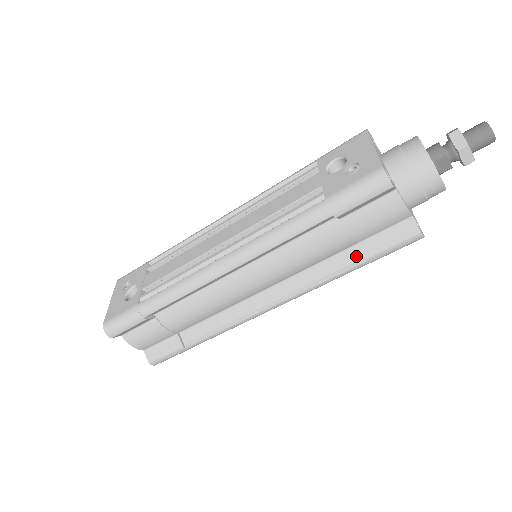
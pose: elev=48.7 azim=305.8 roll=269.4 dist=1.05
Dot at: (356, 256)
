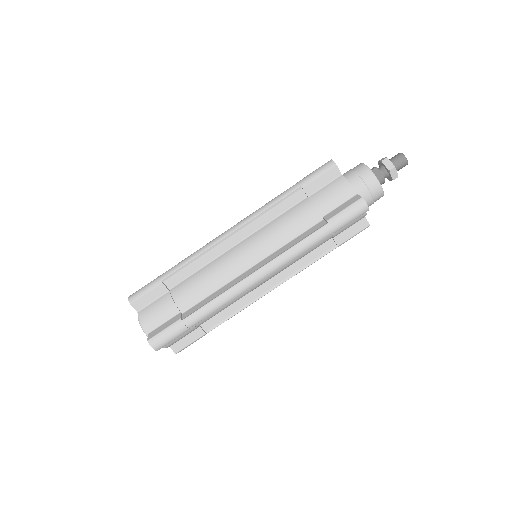
Dot at: (321, 225)
